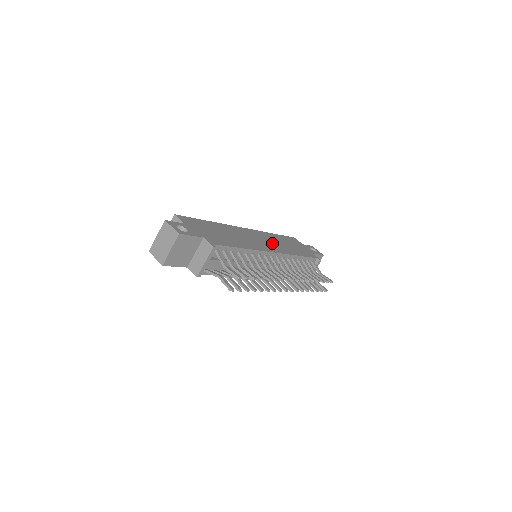
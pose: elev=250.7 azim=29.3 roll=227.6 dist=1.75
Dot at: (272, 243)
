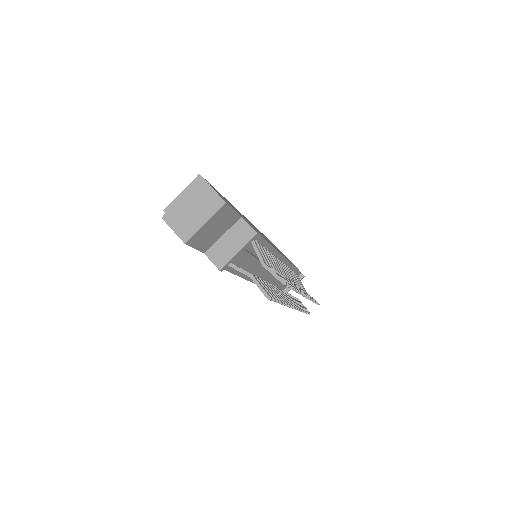
Dot at: (272, 244)
